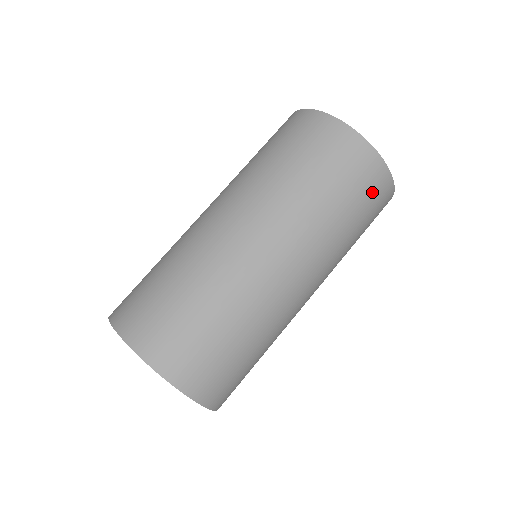
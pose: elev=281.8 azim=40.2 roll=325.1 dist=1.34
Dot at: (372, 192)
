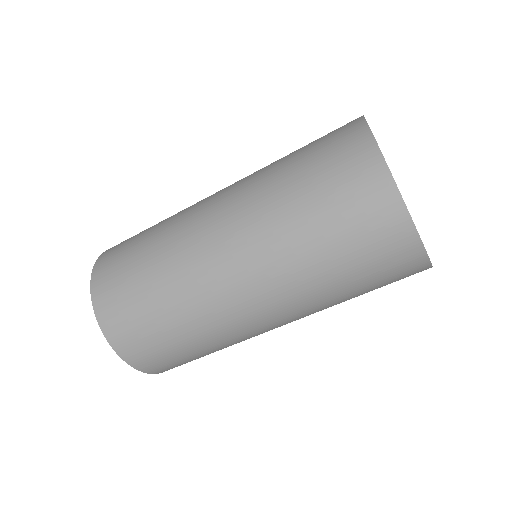
Dot at: occluded
